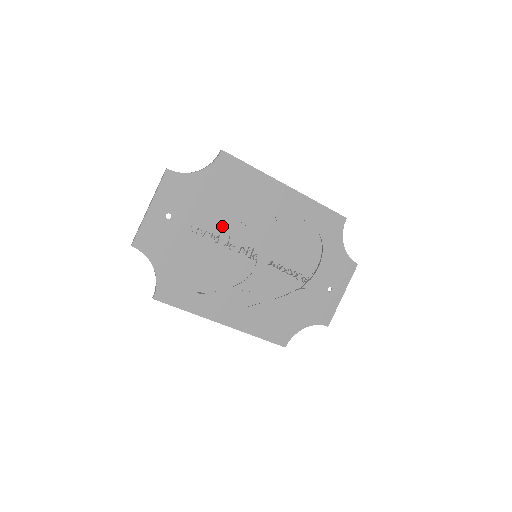
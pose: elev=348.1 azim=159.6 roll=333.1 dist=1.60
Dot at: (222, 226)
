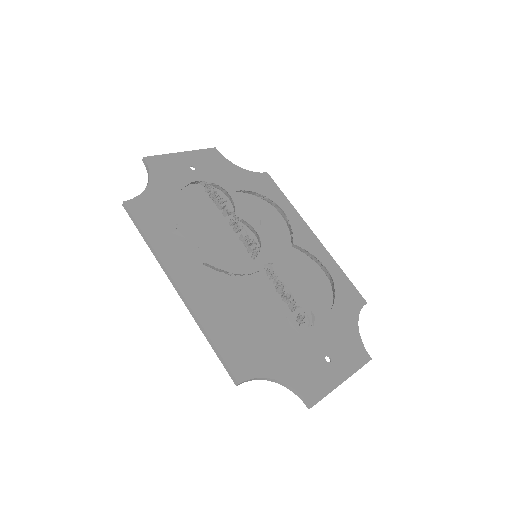
Dot at: (236, 210)
